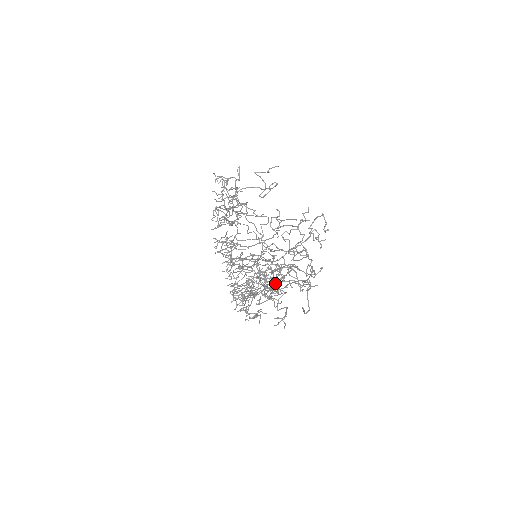
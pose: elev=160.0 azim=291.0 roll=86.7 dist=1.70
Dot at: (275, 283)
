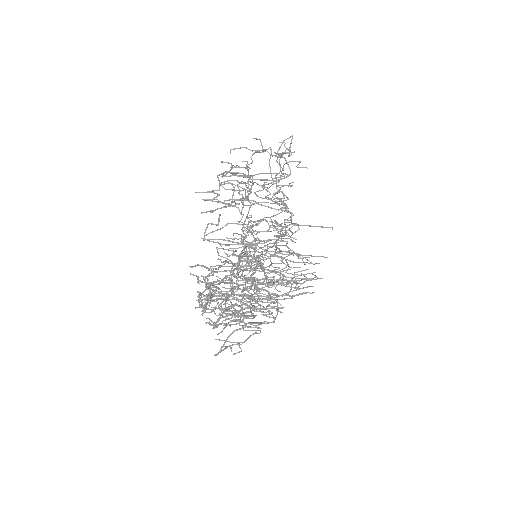
Dot at: (229, 300)
